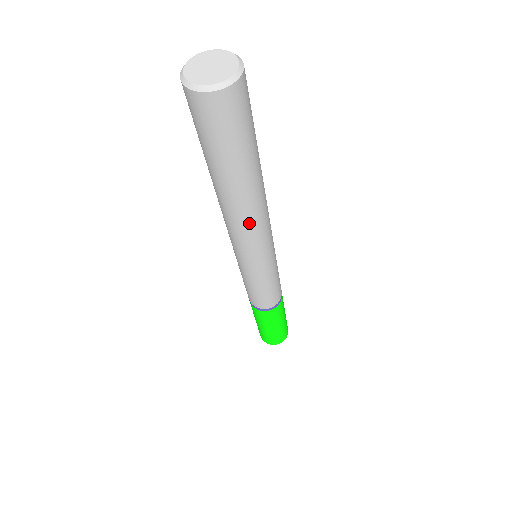
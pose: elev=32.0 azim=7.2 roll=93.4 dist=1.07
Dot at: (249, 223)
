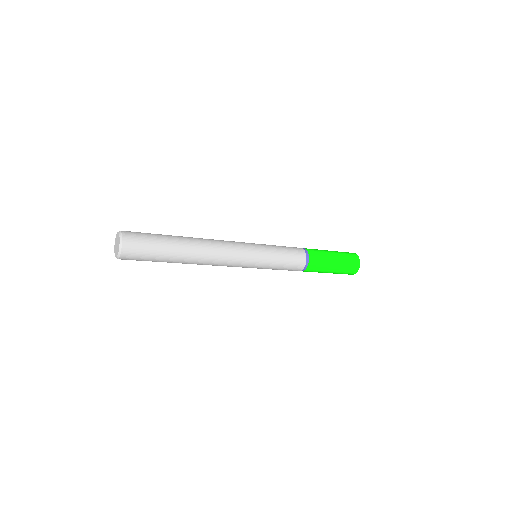
Dot at: occluded
